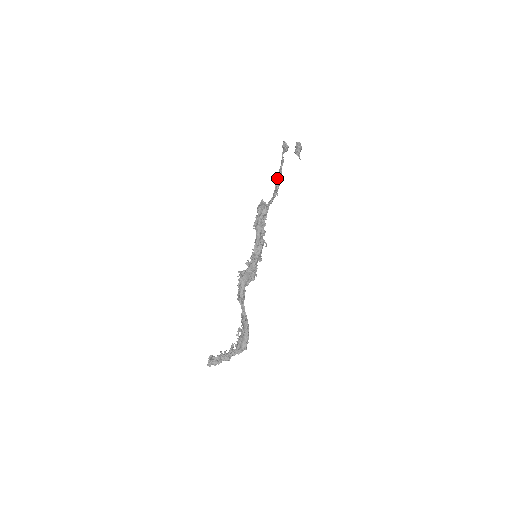
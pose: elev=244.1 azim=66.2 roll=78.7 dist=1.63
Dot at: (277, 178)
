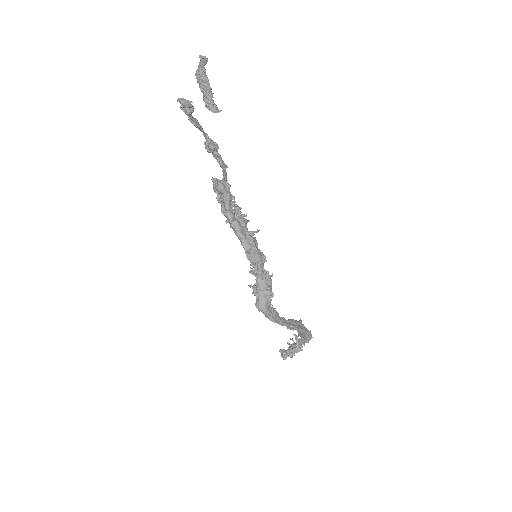
Dot at: occluded
